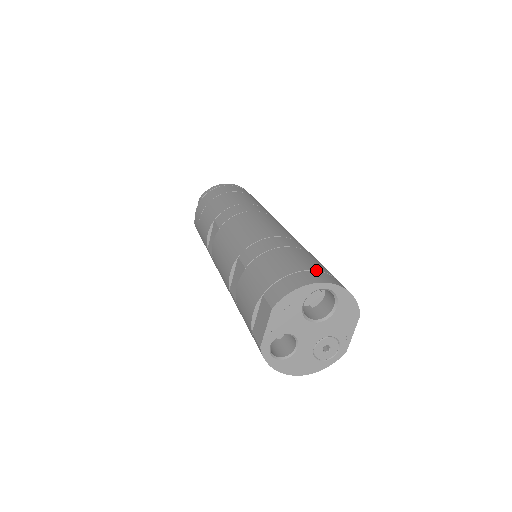
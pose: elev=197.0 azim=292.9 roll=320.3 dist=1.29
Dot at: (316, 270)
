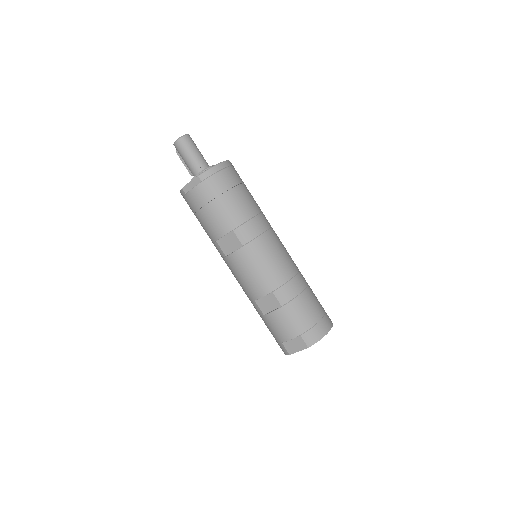
Dot at: (324, 316)
